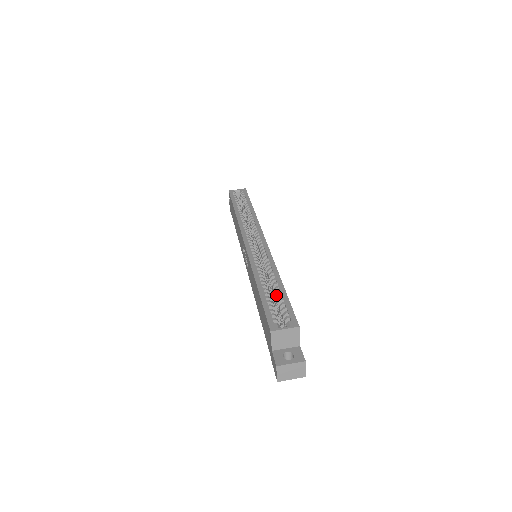
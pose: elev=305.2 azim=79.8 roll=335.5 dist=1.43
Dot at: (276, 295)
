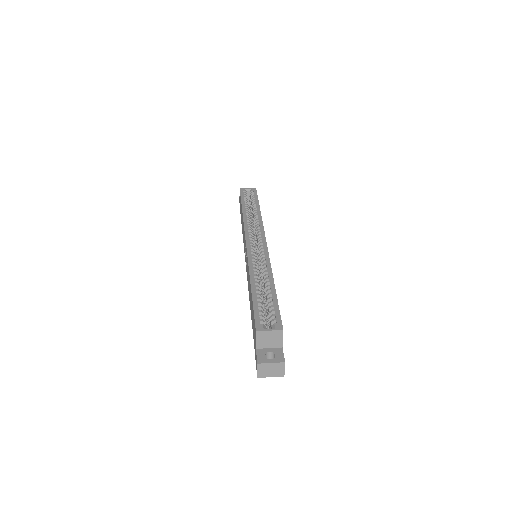
Dot at: (267, 297)
